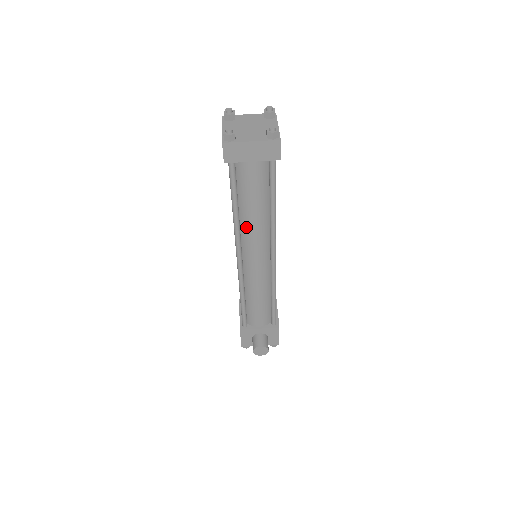
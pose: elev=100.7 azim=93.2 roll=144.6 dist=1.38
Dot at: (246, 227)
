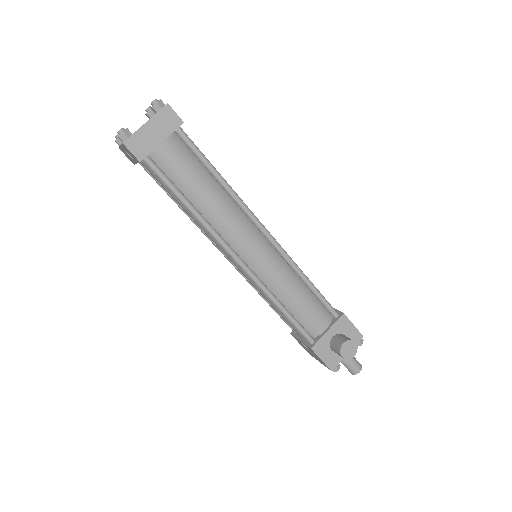
Dot at: (215, 219)
